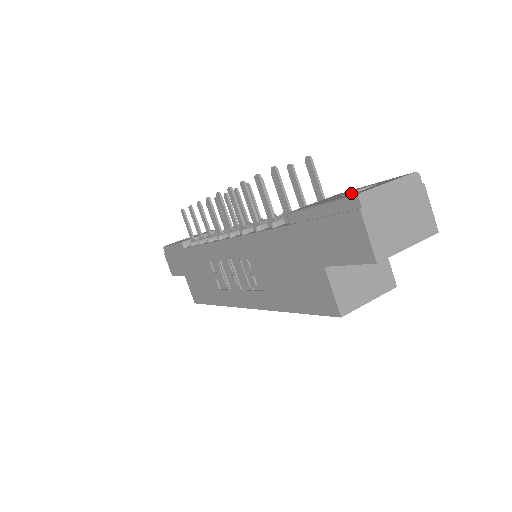
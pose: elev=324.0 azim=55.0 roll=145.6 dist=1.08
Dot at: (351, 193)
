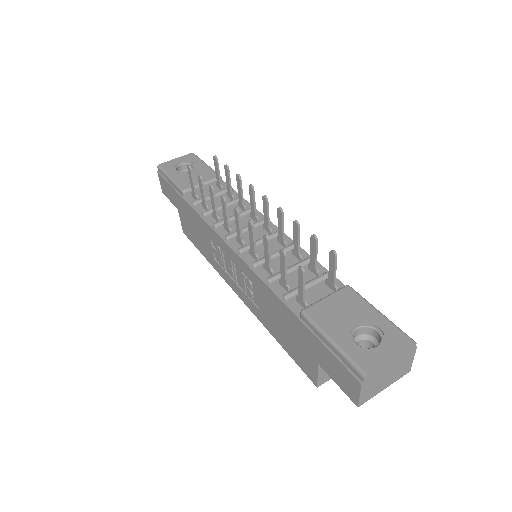
Dot at: (359, 324)
